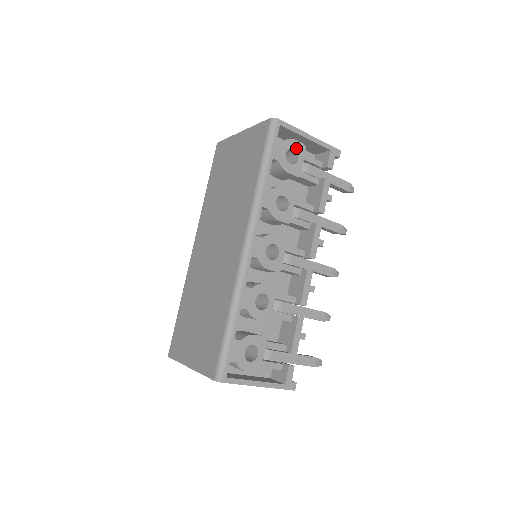
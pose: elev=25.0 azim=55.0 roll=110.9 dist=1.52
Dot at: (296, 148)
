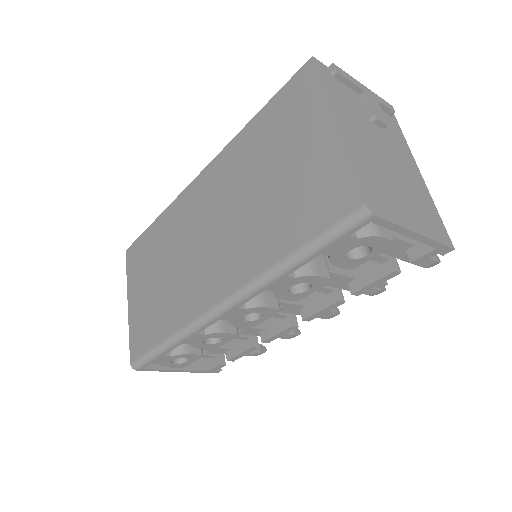
Dot at: (376, 245)
